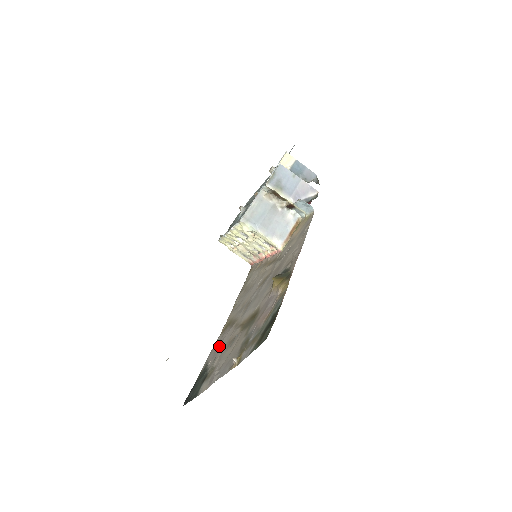
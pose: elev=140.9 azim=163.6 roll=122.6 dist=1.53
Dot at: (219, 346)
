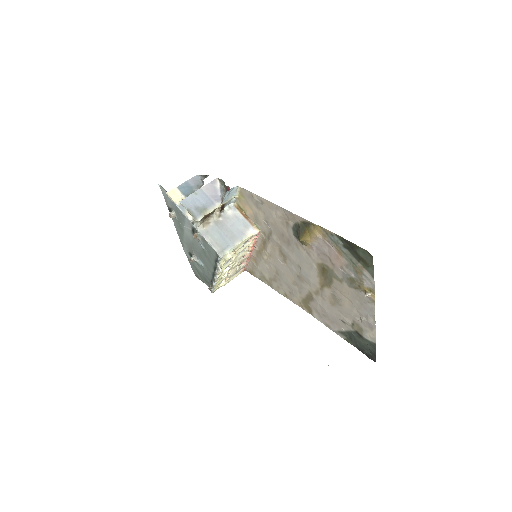
Dot at: (329, 315)
